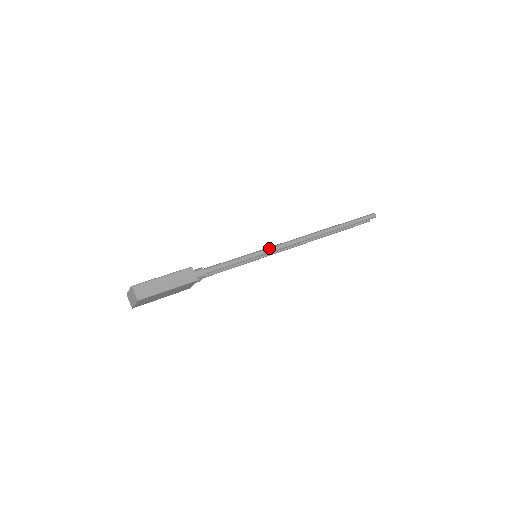
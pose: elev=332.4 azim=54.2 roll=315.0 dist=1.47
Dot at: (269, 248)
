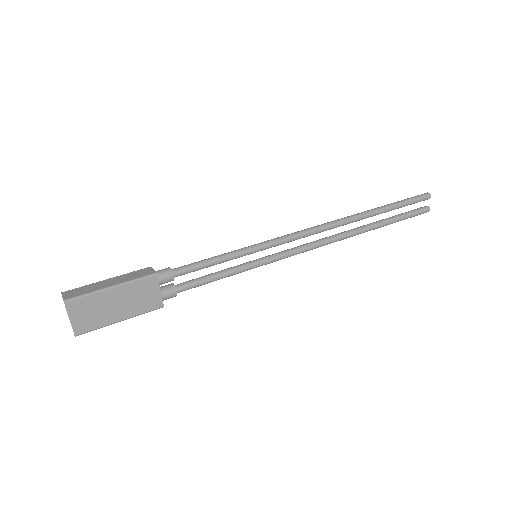
Dot at: (269, 240)
